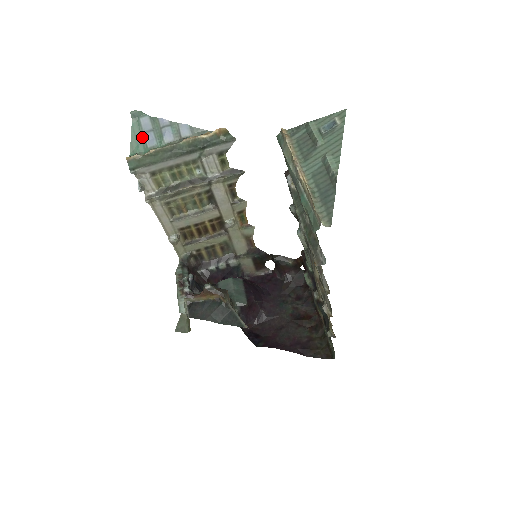
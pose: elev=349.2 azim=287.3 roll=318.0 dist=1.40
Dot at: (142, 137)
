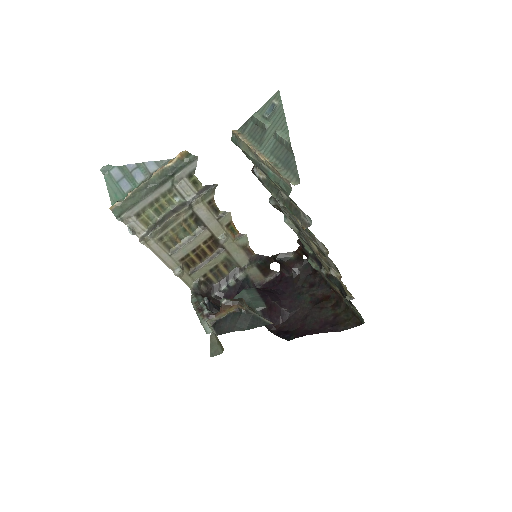
Dot at: (117, 186)
